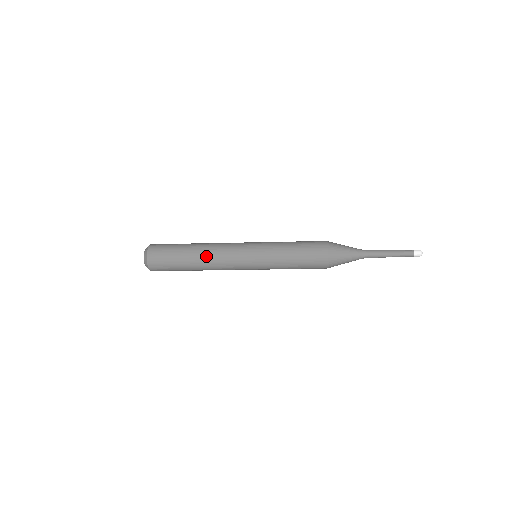
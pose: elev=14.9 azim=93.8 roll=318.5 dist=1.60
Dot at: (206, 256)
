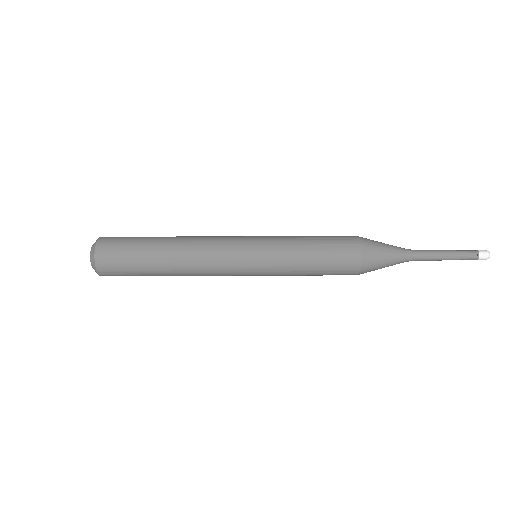
Dot at: (184, 259)
